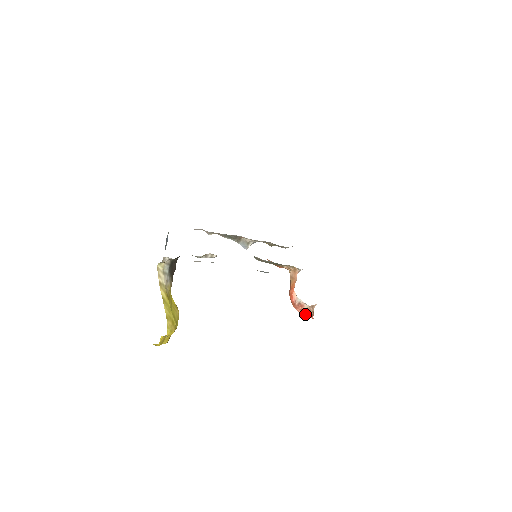
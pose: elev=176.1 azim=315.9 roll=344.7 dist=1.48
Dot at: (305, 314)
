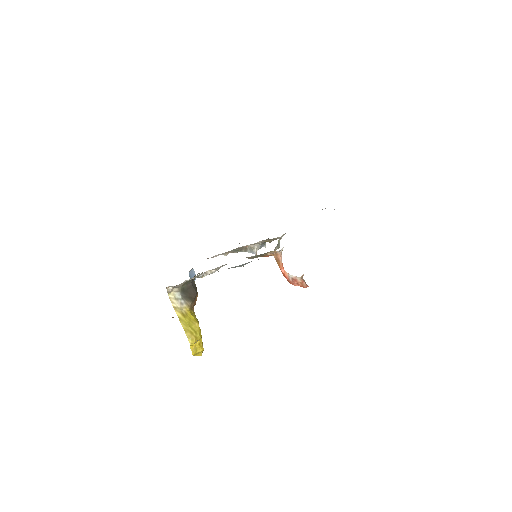
Dot at: (302, 286)
